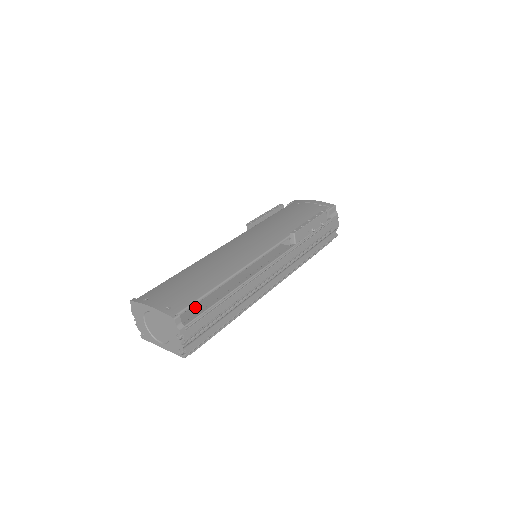
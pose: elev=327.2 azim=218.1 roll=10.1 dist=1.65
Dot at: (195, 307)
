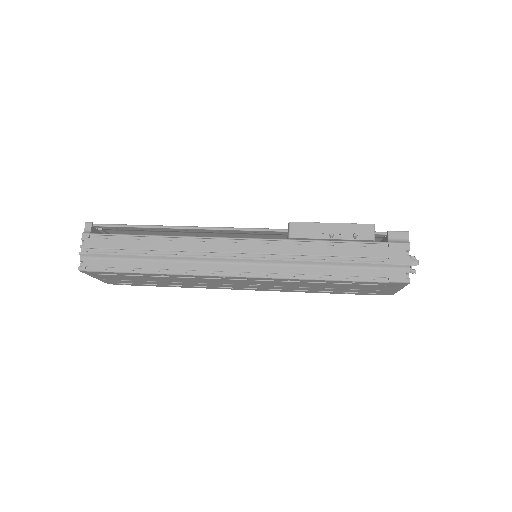
Dot at: occluded
